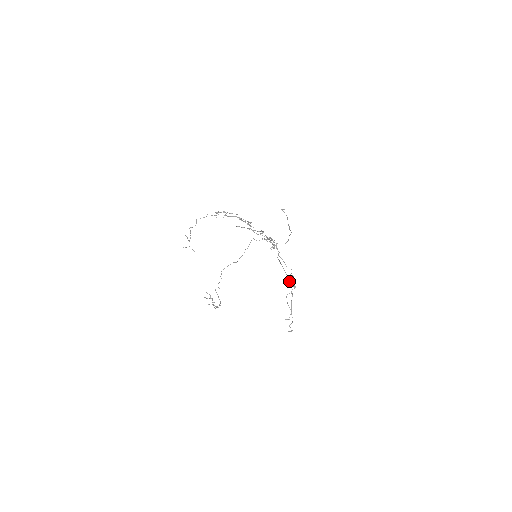
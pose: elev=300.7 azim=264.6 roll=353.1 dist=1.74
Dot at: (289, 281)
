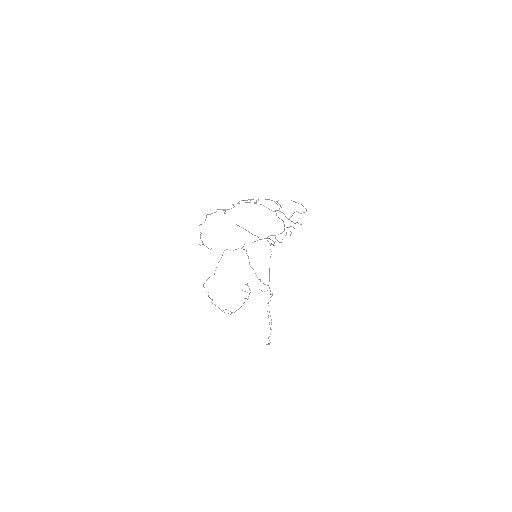
Dot at: (262, 291)
